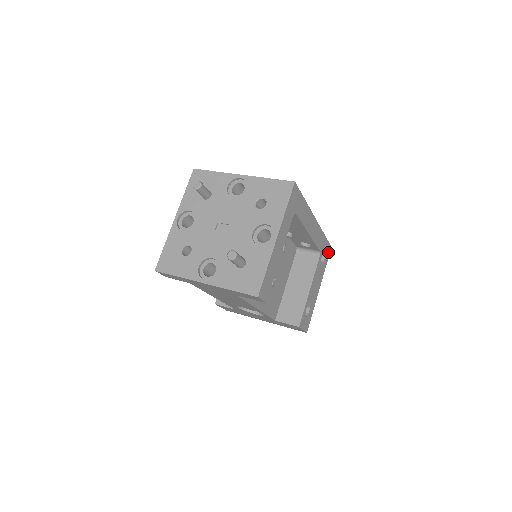
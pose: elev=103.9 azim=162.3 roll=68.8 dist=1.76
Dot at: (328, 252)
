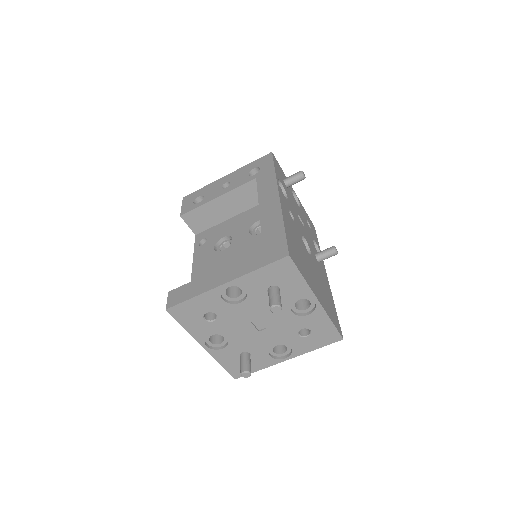
Dot at: occluded
